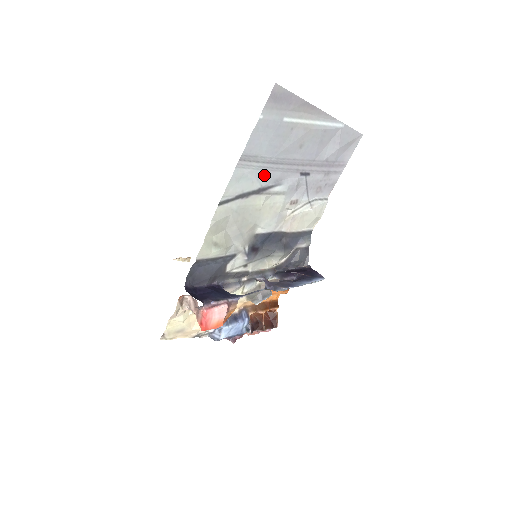
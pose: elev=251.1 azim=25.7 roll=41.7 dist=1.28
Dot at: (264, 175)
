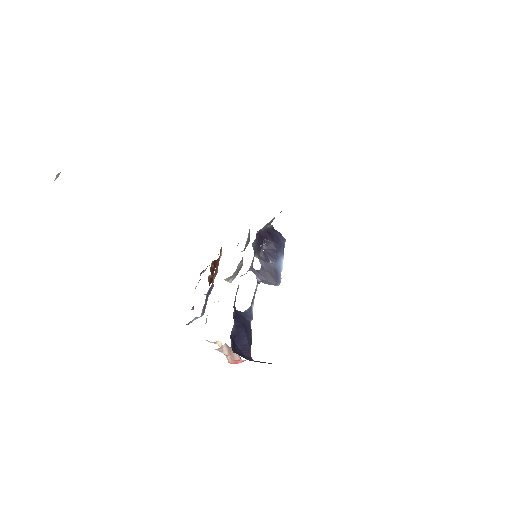
Dot at: occluded
